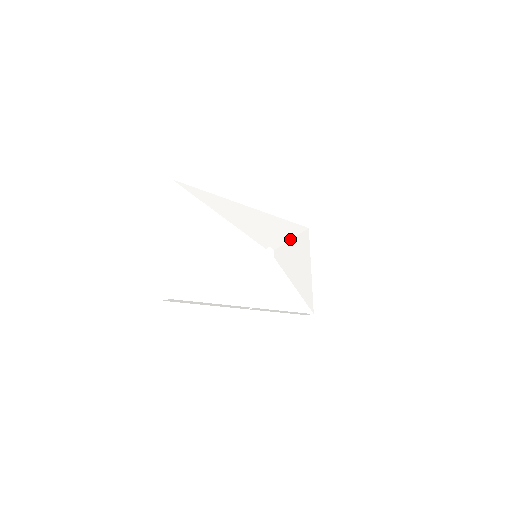
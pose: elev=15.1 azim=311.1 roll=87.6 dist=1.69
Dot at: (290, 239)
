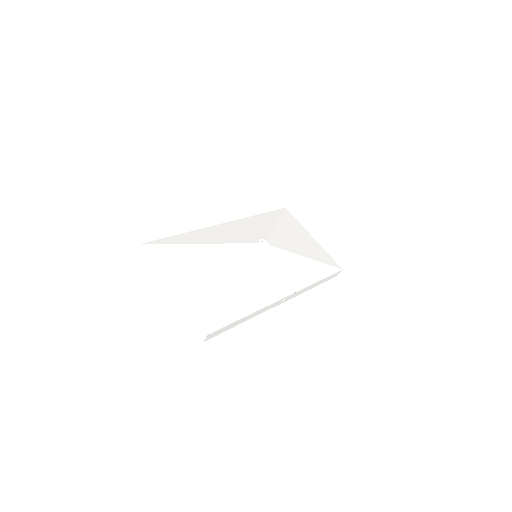
Dot at: (274, 224)
